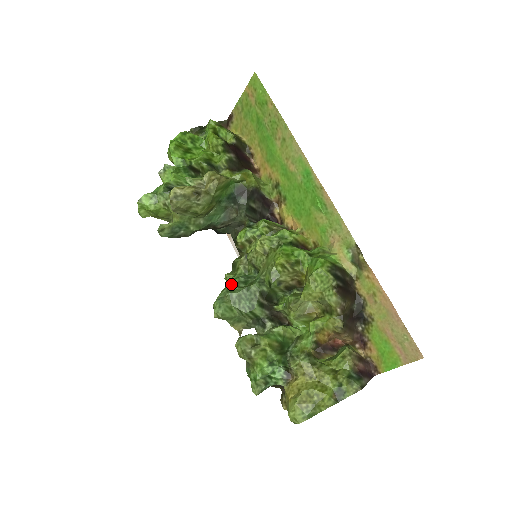
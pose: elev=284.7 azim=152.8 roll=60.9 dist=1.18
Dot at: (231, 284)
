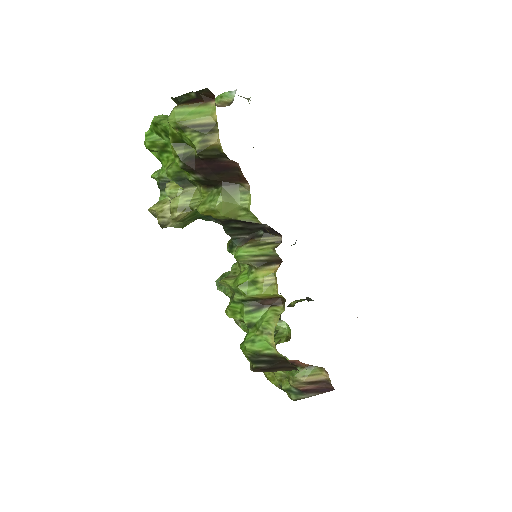
Dot at: (223, 278)
